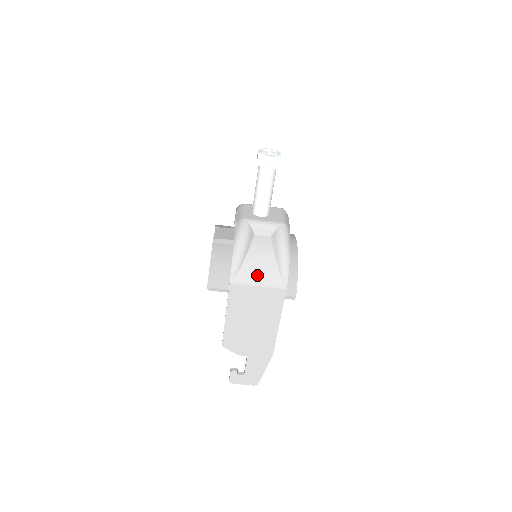
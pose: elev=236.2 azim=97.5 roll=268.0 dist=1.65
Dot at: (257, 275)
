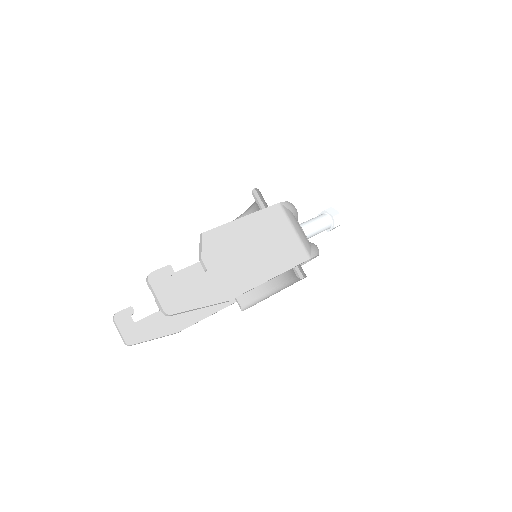
Dot at: (298, 227)
